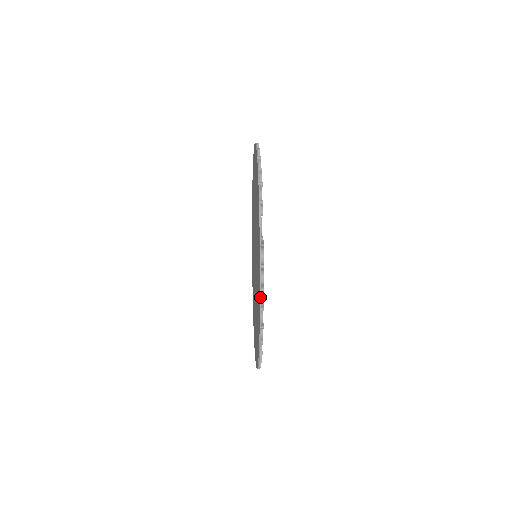
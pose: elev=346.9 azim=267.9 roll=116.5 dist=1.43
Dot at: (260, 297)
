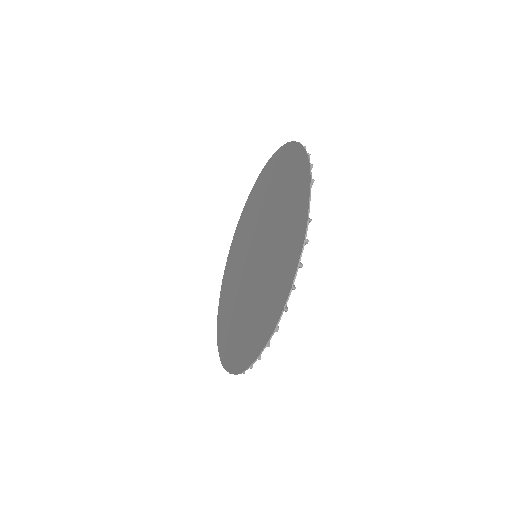
Dot at: (296, 273)
